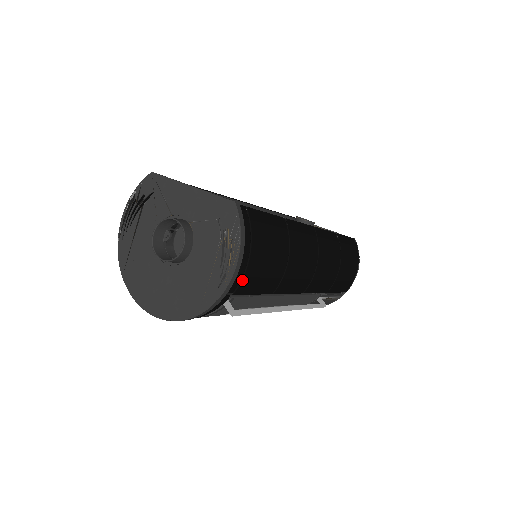
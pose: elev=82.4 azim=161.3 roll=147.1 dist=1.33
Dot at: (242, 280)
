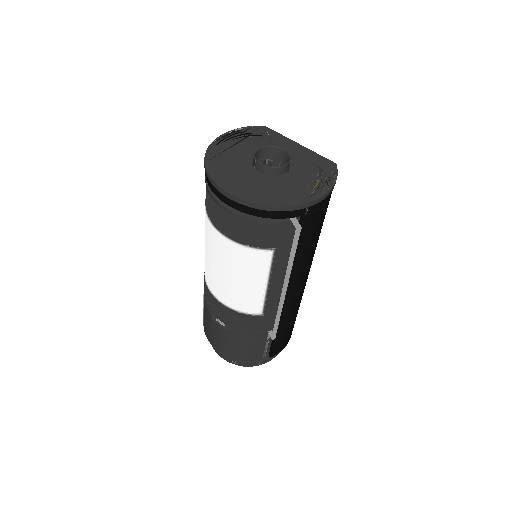
Dot at: (315, 211)
